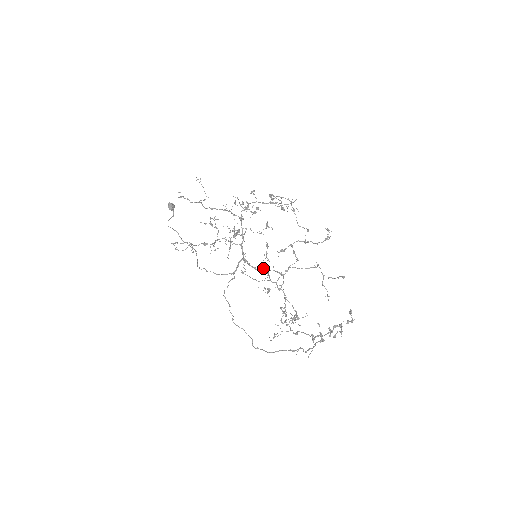
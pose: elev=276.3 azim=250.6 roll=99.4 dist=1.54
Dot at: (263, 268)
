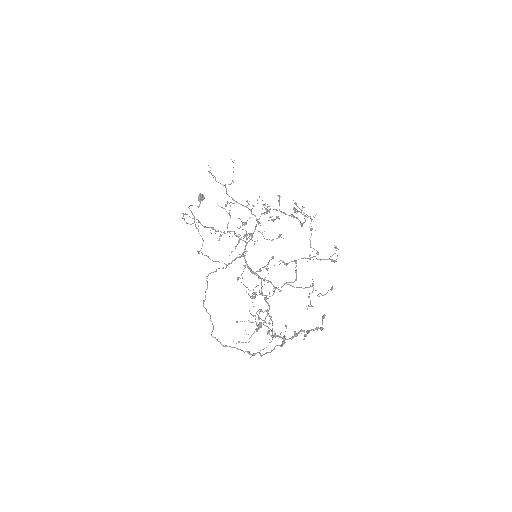
Dot at: (259, 278)
